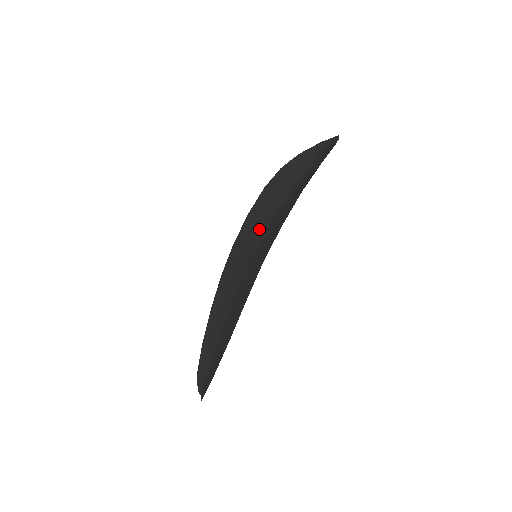
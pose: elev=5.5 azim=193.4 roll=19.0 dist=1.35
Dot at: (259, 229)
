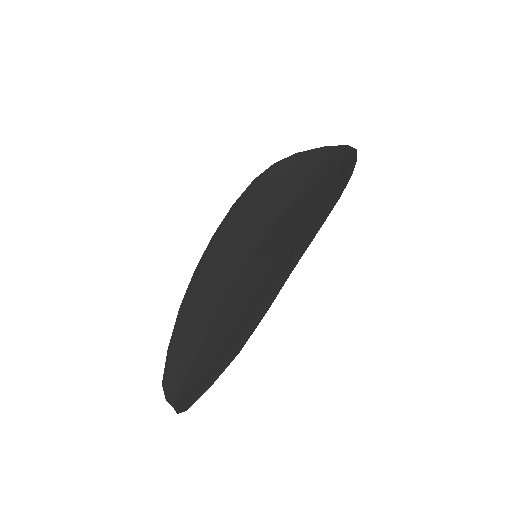
Dot at: (258, 226)
